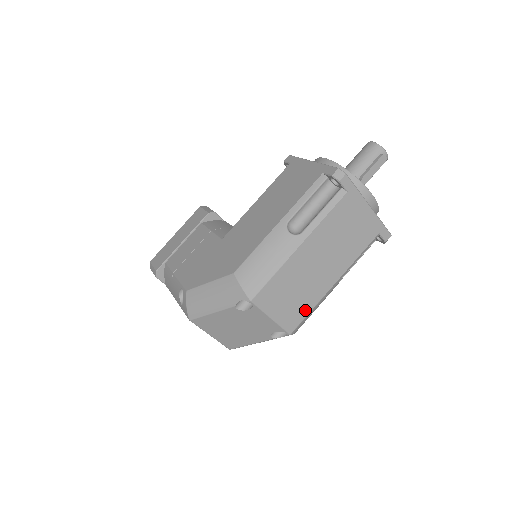
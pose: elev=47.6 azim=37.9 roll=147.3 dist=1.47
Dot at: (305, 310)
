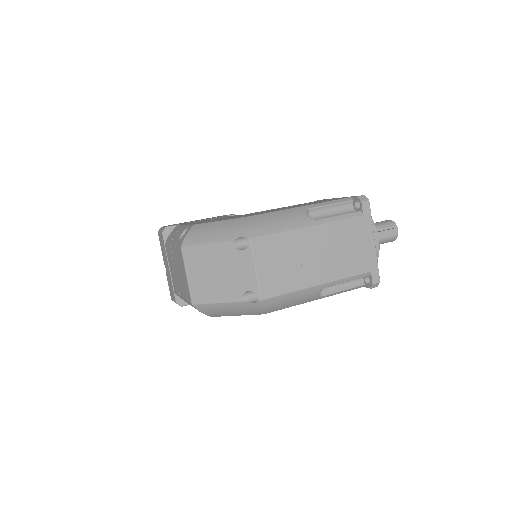
Dot at: (285, 288)
